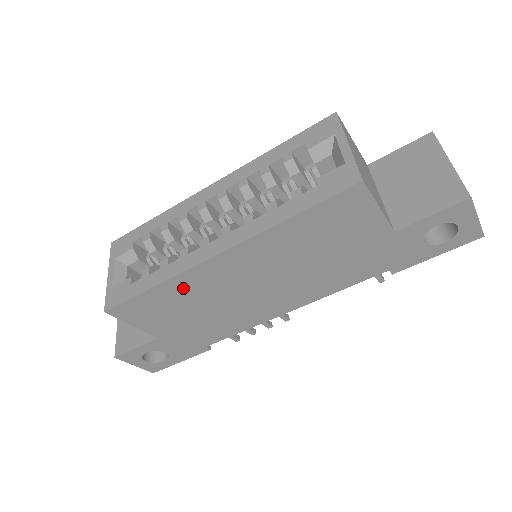
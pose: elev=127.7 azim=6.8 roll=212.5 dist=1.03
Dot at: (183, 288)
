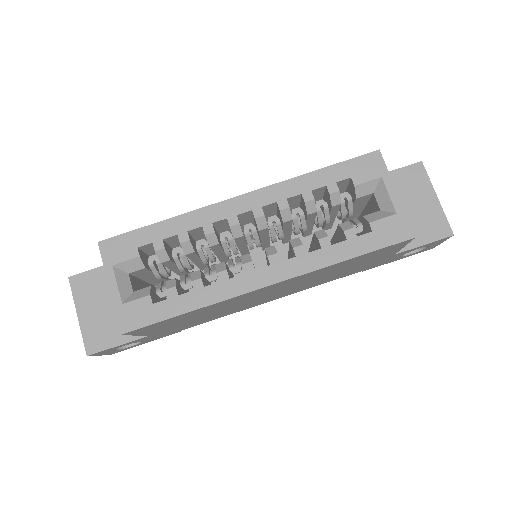
Dot at: (214, 307)
